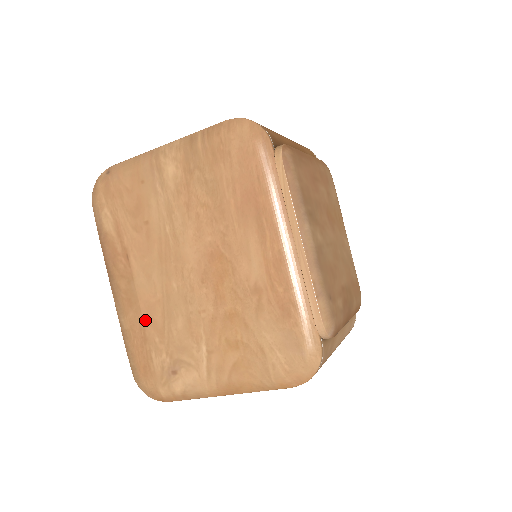
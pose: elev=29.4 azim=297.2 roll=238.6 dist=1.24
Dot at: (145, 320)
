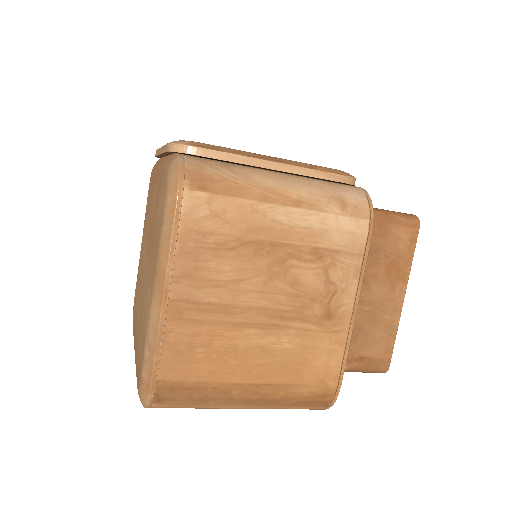
Dot at: (138, 338)
